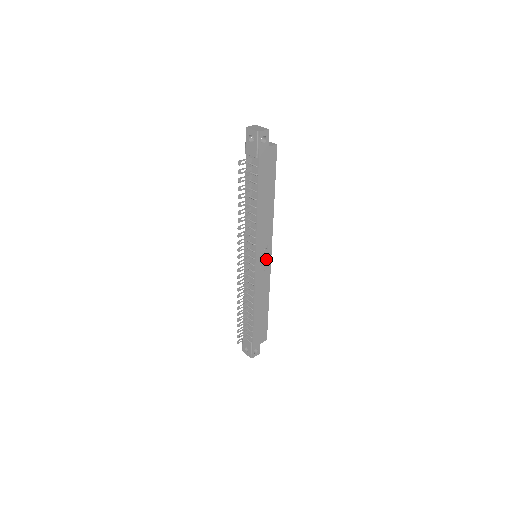
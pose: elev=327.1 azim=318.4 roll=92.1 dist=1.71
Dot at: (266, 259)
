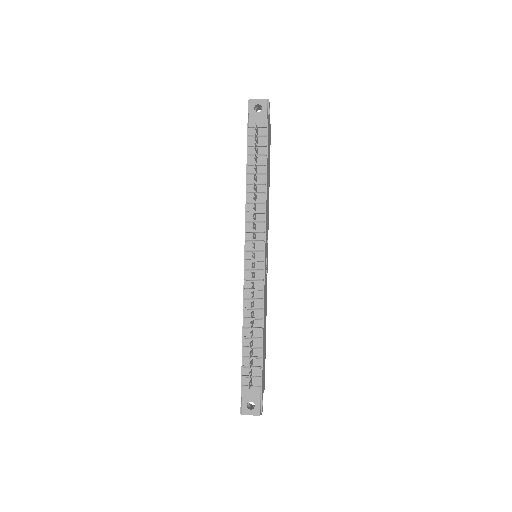
Dot at: (266, 259)
